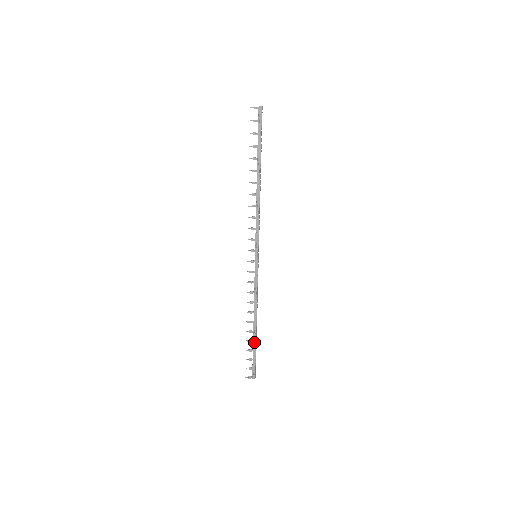
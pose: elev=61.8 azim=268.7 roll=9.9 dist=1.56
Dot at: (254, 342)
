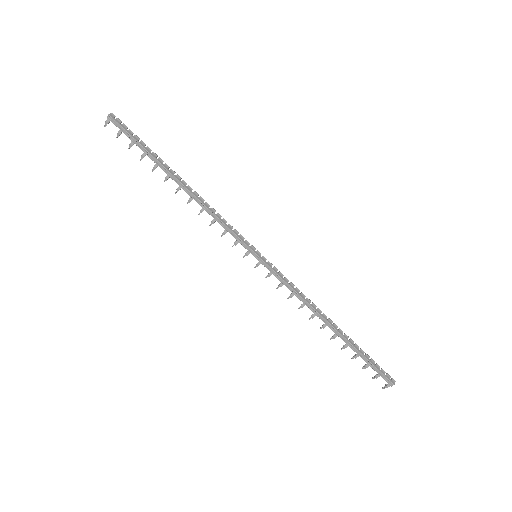
Dot at: (350, 345)
